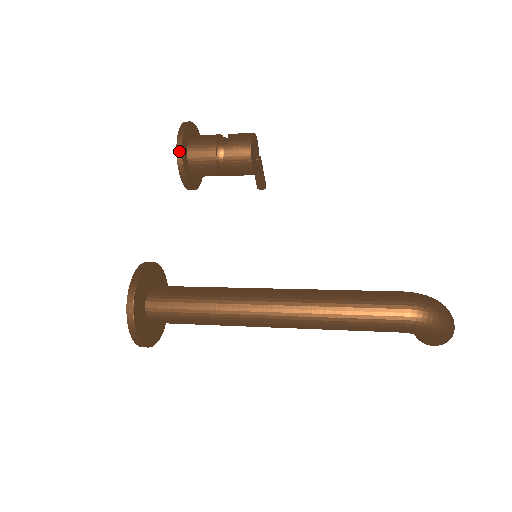
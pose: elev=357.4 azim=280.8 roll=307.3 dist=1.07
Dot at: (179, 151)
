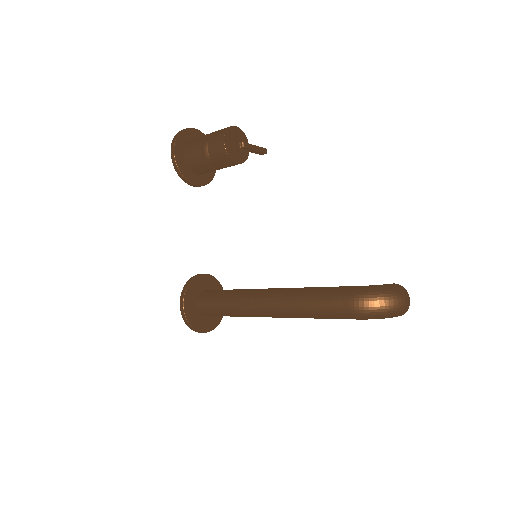
Dot at: (179, 173)
